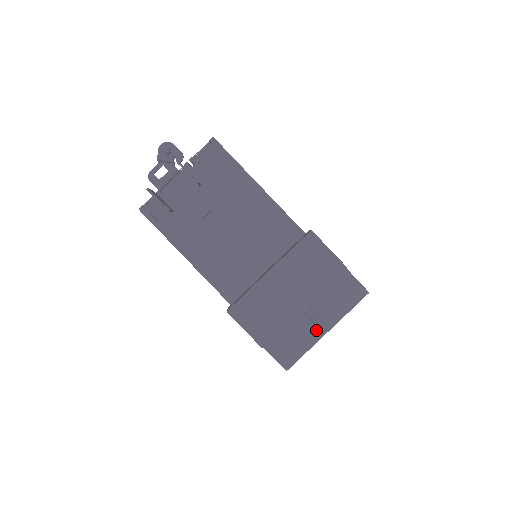
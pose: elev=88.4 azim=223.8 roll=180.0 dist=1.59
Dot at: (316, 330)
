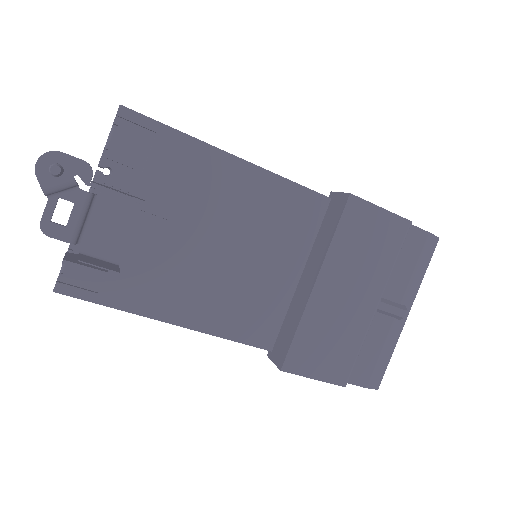
Dot at: (396, 322)
